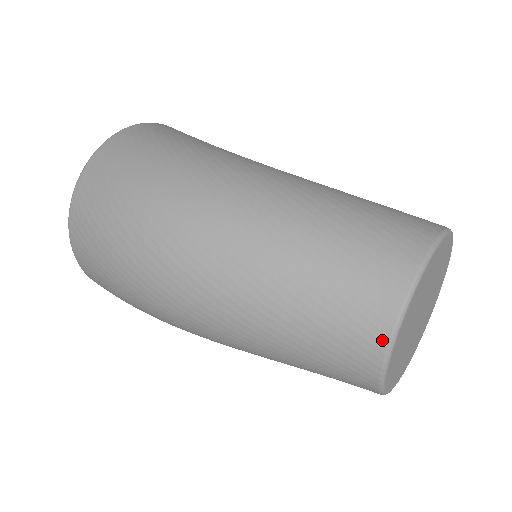
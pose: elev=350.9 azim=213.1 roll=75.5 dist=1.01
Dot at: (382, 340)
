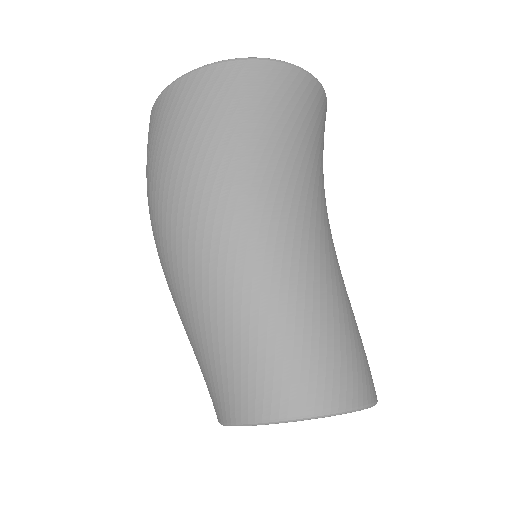
Dot at: (220, 417)
